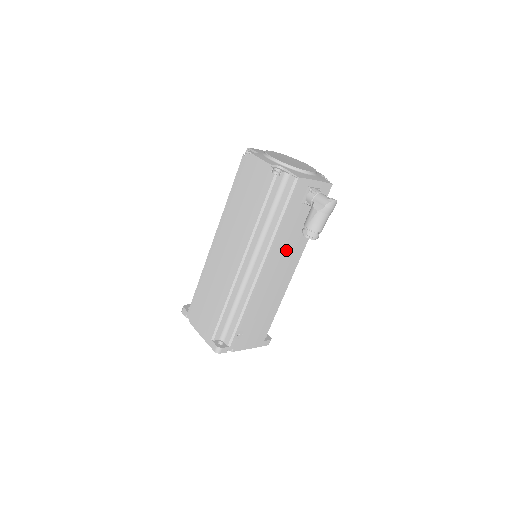
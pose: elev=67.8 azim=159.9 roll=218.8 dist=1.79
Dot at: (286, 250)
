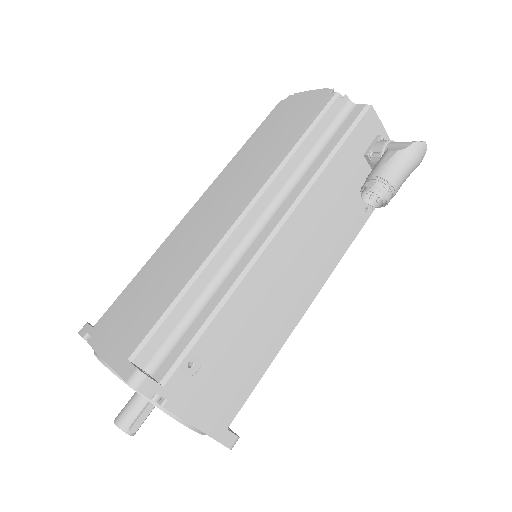
Dot at: (322, 228)
